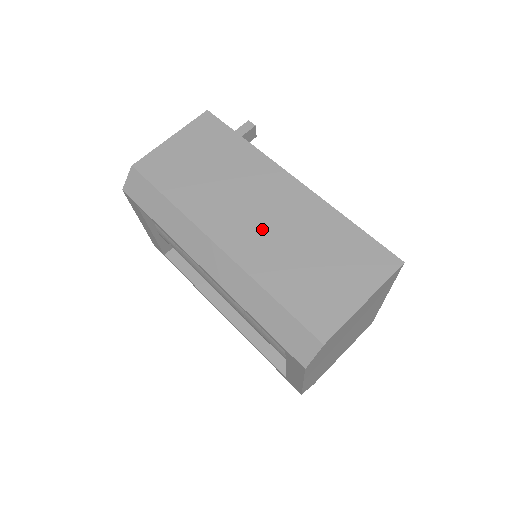
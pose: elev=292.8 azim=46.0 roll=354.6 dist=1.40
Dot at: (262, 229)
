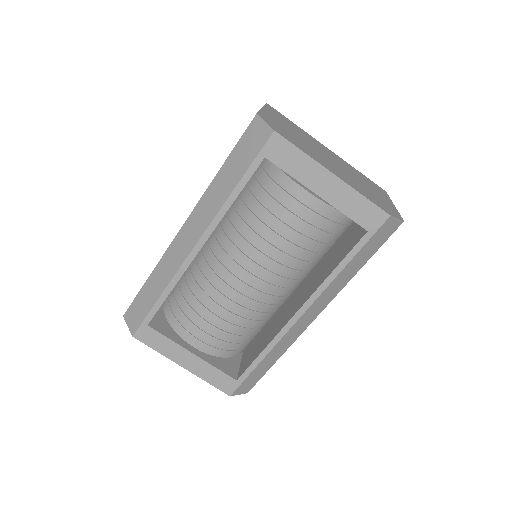
Dot at: occluded
